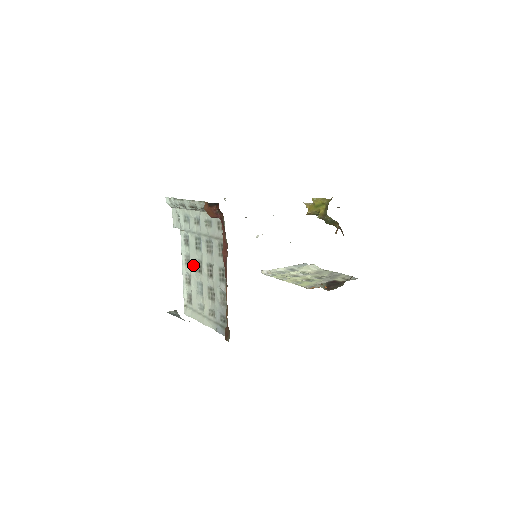
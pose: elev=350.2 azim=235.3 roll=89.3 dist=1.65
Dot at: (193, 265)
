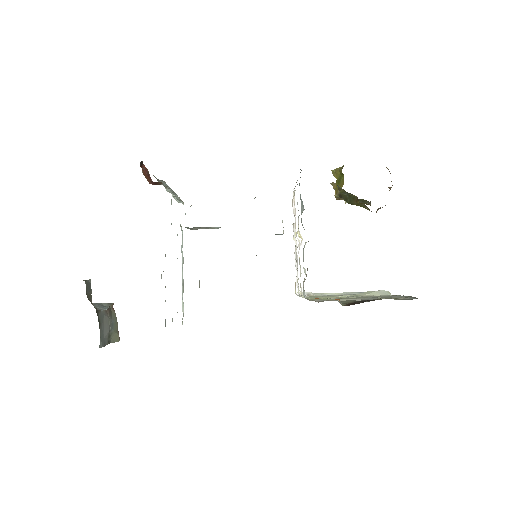
Dot at: occluded
